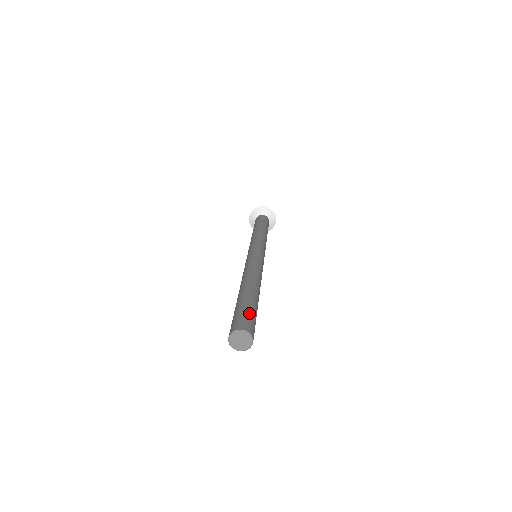
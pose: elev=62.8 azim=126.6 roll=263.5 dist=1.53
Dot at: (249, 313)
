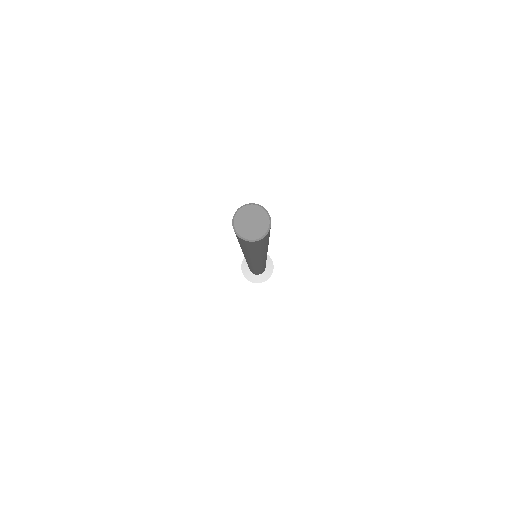
Dot at: occluded
